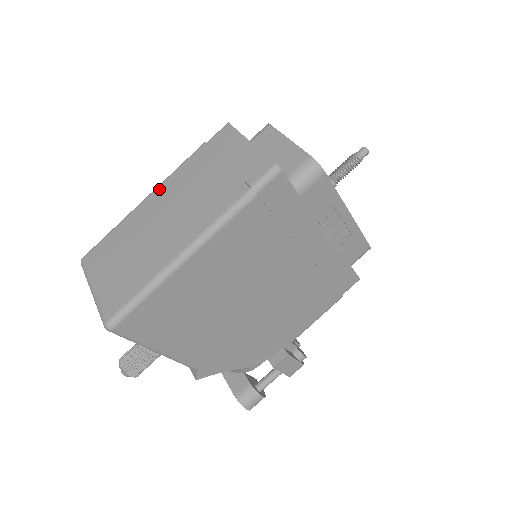
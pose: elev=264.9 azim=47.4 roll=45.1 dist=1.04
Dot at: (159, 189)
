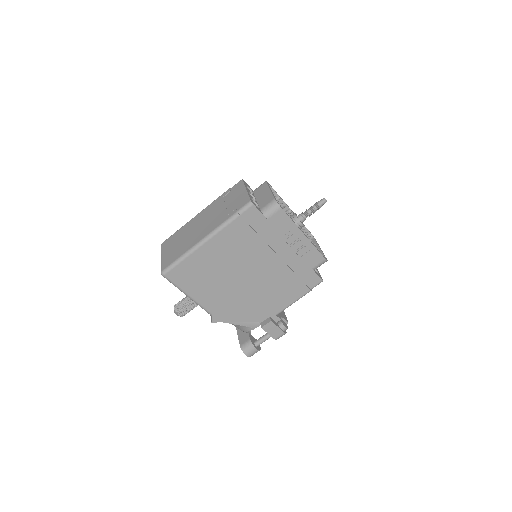
Dot at: (203, 211)
